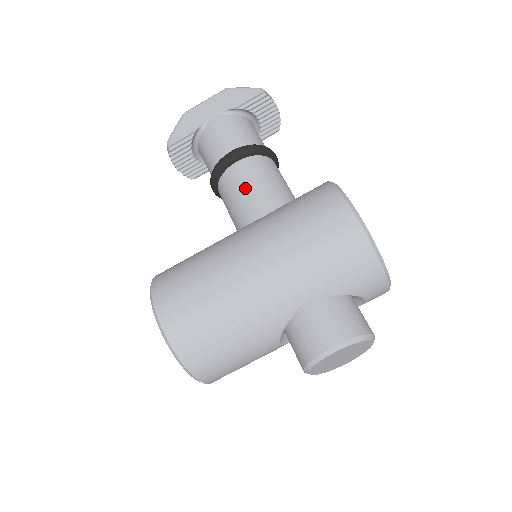
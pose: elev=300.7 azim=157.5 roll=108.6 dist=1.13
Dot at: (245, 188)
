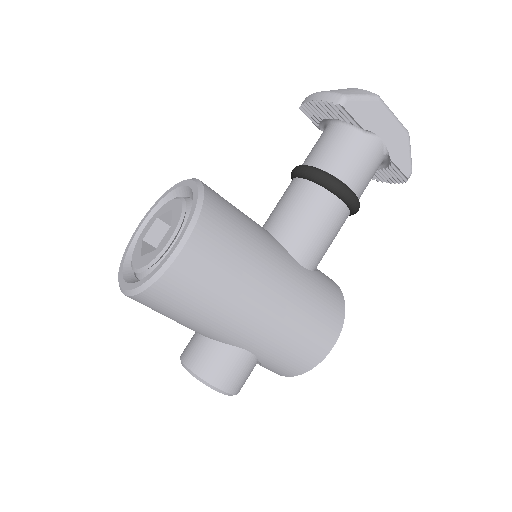
Dot at: (320, 228)
